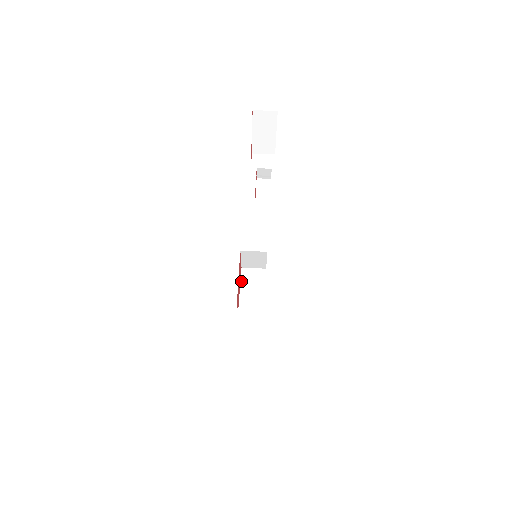
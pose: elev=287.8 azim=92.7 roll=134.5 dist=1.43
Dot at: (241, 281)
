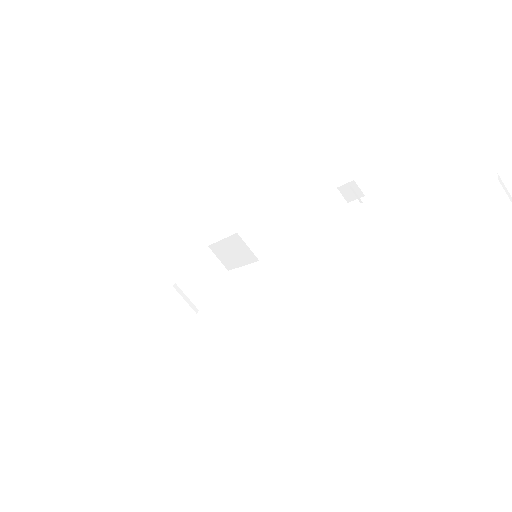
Dot at: (196, 258)
